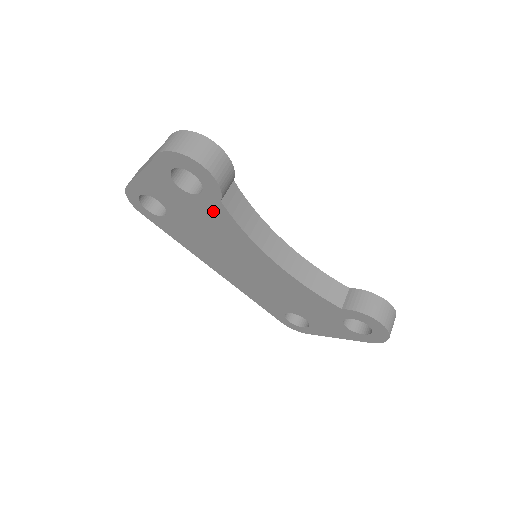
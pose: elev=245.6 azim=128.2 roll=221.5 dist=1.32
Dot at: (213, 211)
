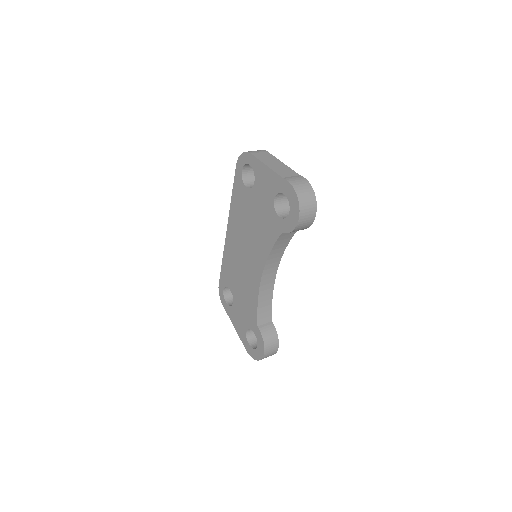
Dot at: (272, 227)
